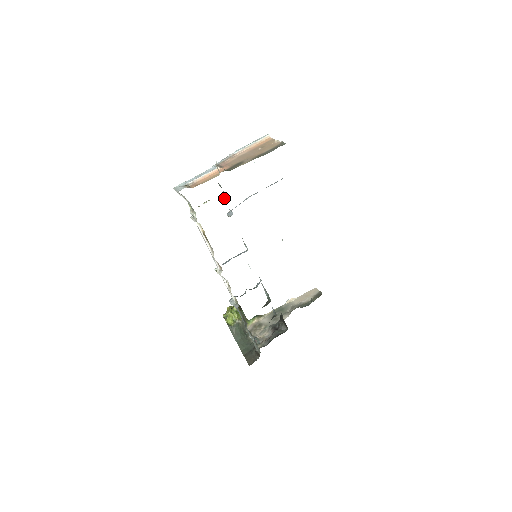
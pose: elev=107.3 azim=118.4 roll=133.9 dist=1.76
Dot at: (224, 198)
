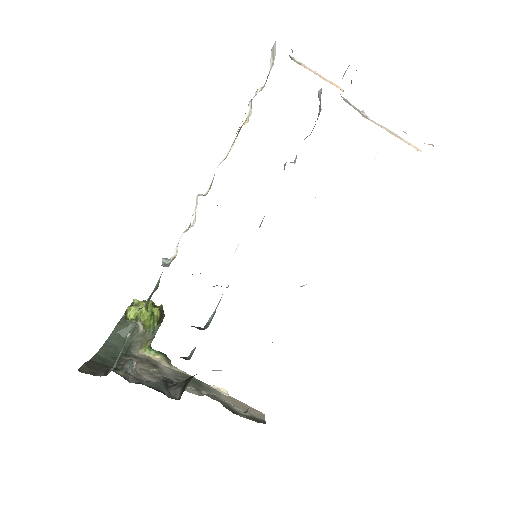
Dot at: (305, 138)
